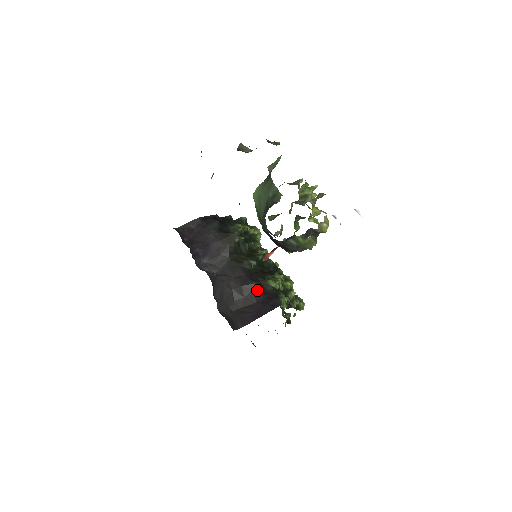
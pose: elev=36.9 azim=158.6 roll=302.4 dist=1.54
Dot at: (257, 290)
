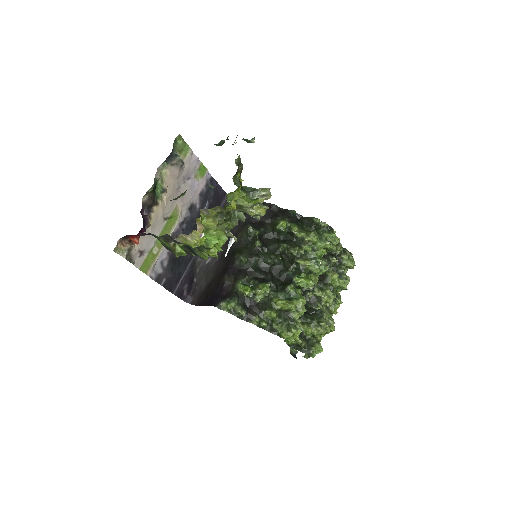
Dot at: (223, 284)
